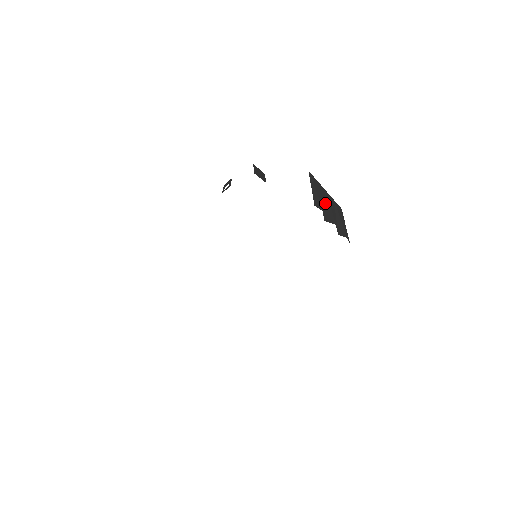
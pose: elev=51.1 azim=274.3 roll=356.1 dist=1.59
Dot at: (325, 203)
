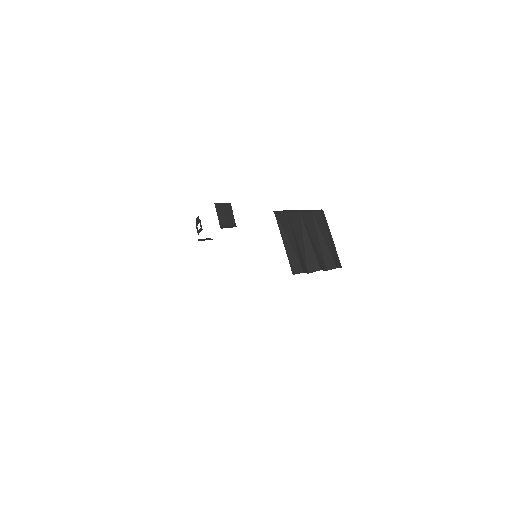
Dot at: (303, 239)
